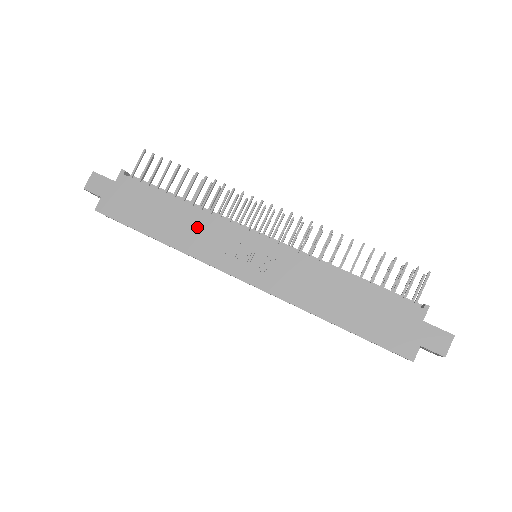
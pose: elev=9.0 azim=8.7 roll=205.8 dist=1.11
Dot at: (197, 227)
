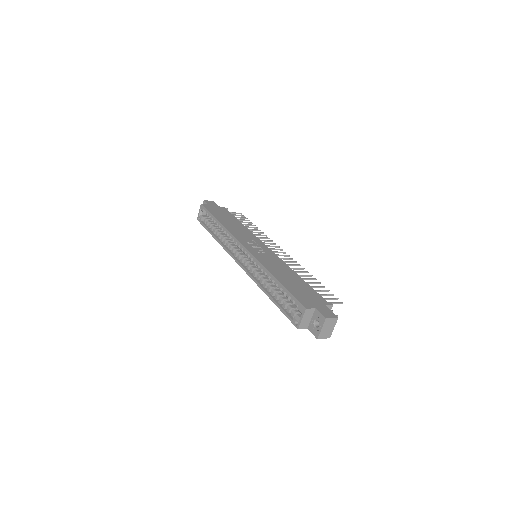
Dot at: (241, 230)
